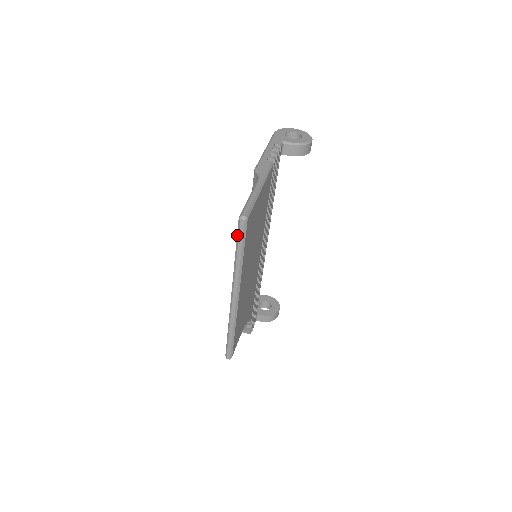
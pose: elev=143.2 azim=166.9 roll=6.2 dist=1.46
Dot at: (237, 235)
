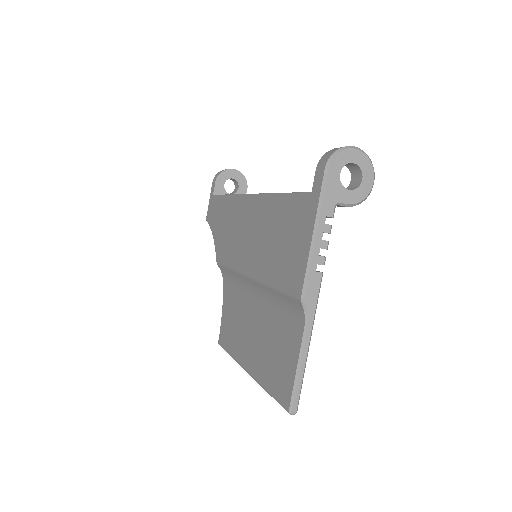
Dot at: occluded
